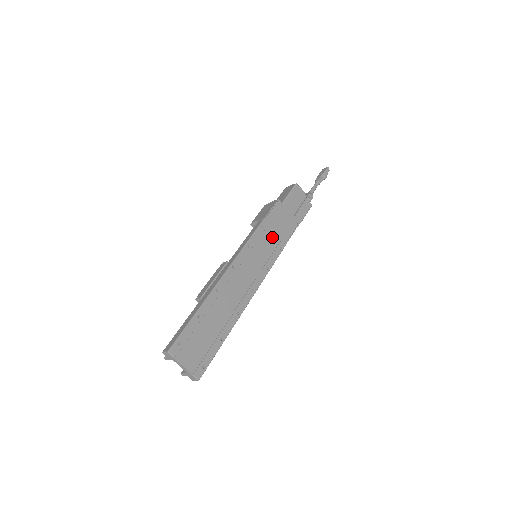
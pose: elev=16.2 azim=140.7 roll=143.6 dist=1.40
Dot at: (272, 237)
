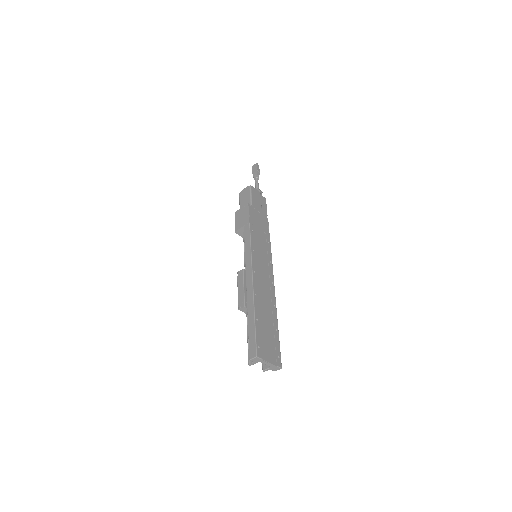
Dot at: (260, 236)
